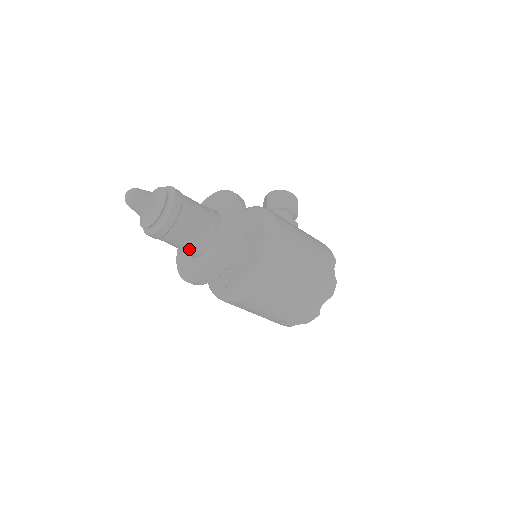
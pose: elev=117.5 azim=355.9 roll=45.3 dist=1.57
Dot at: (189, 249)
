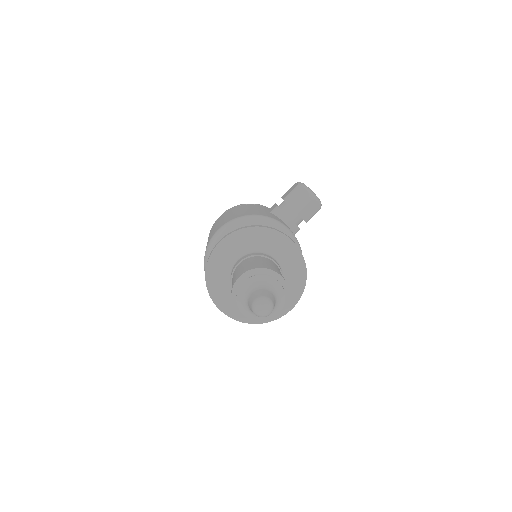
Dot at: occluded
